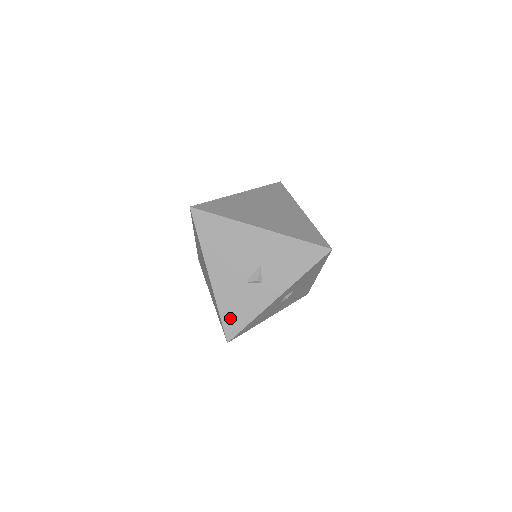
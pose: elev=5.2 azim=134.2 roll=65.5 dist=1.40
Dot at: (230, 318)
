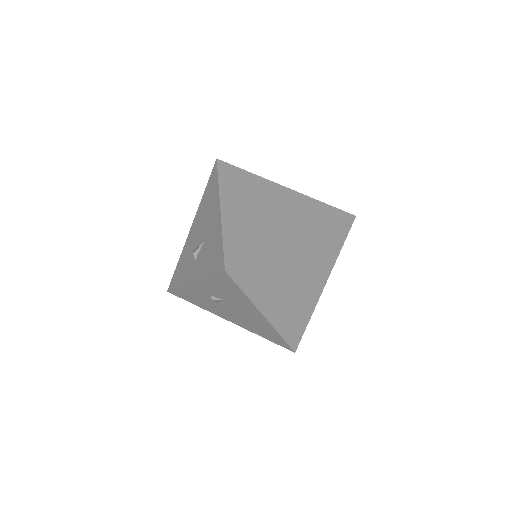
Dot at: (177, 272)
